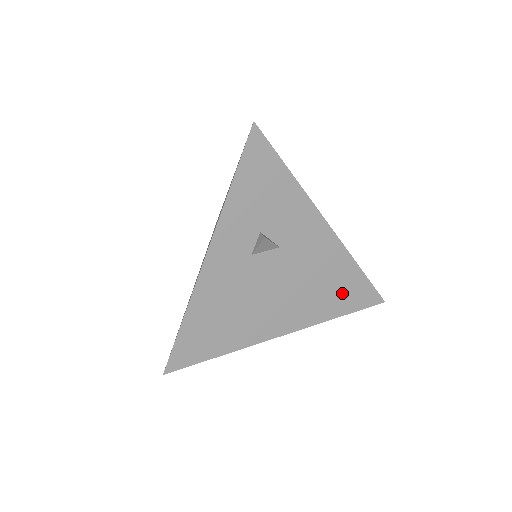
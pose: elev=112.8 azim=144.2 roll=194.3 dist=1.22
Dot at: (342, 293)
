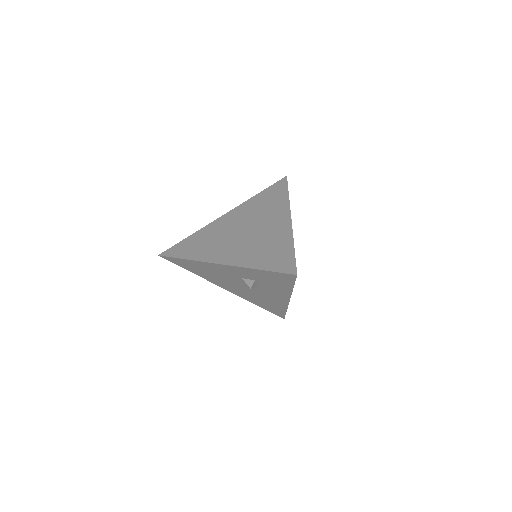
Dot at: (268, 306)
